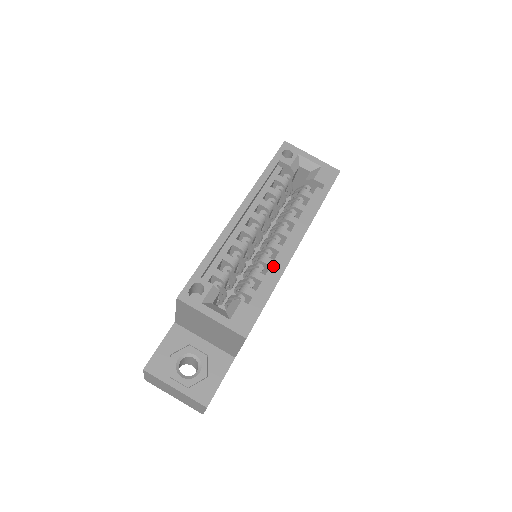
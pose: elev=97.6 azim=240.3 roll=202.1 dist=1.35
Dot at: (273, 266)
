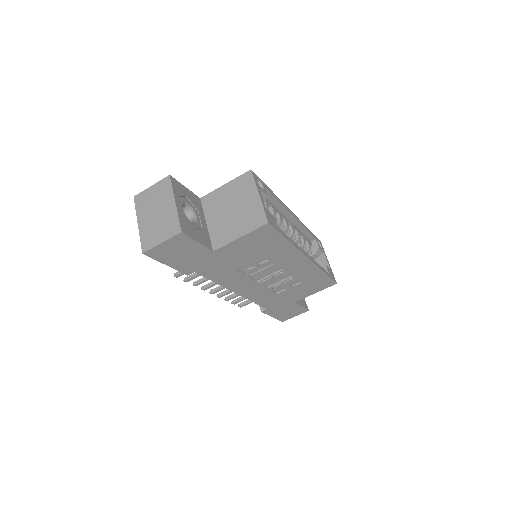
Dot at: occluded
